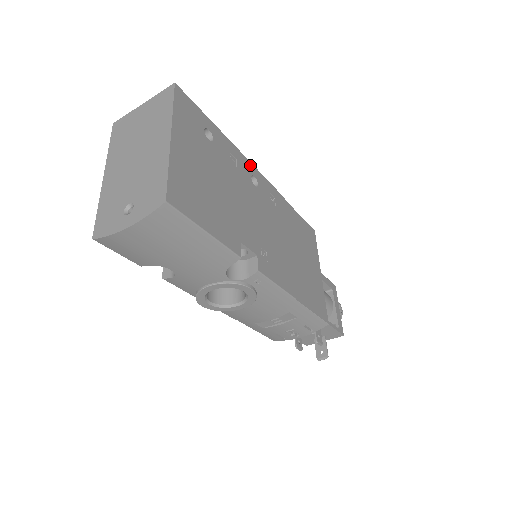
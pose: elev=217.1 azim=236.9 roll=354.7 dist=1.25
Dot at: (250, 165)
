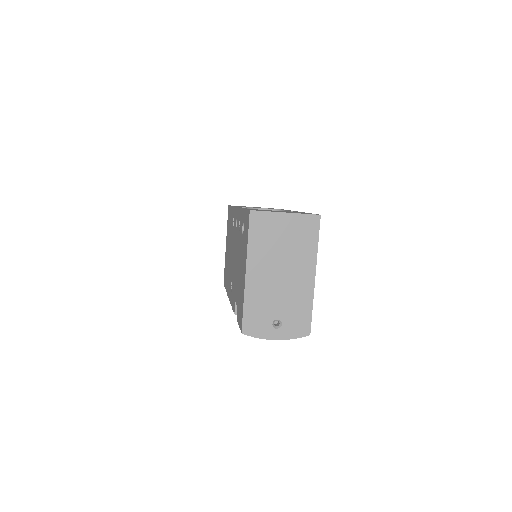
Dot at: occluded
